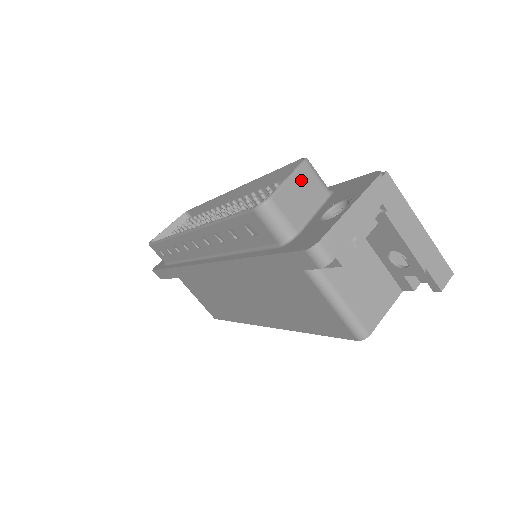
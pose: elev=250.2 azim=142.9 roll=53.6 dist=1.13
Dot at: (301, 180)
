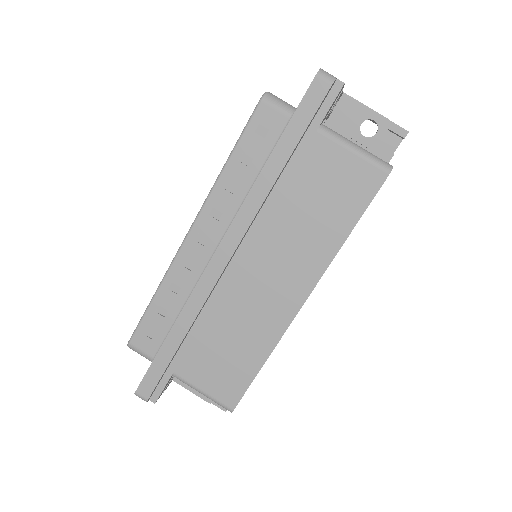
Dot at: occluded
